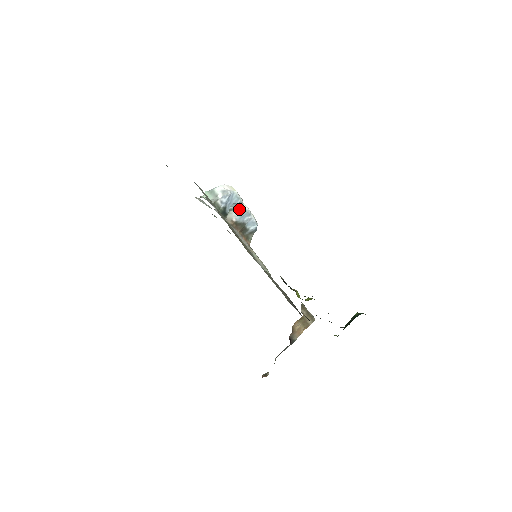
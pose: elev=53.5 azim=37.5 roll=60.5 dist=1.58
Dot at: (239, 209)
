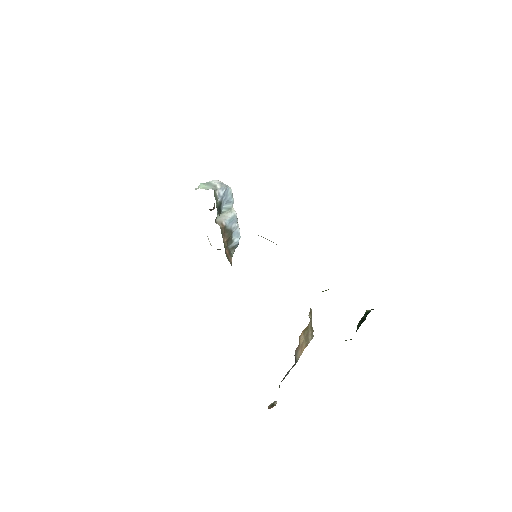
Dot at: (228, 213)
